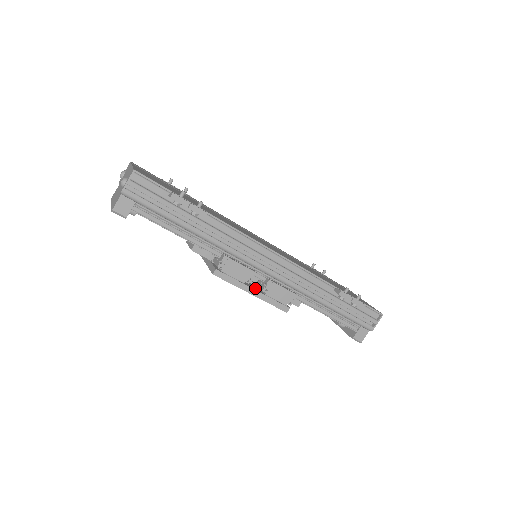
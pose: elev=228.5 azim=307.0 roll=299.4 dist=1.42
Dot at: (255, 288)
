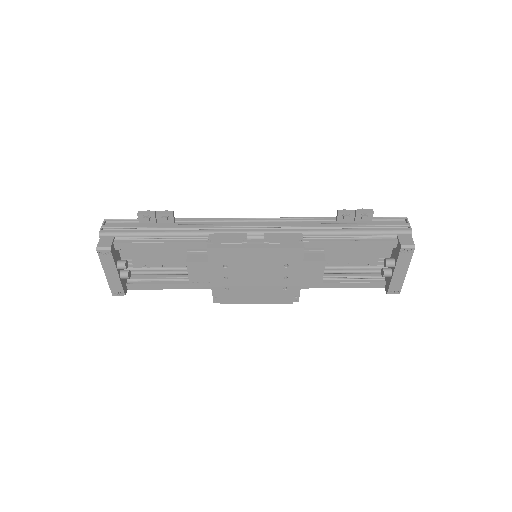
Dot at: occluded
